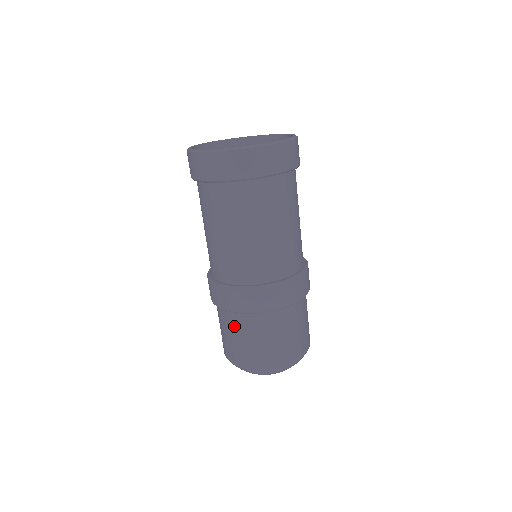
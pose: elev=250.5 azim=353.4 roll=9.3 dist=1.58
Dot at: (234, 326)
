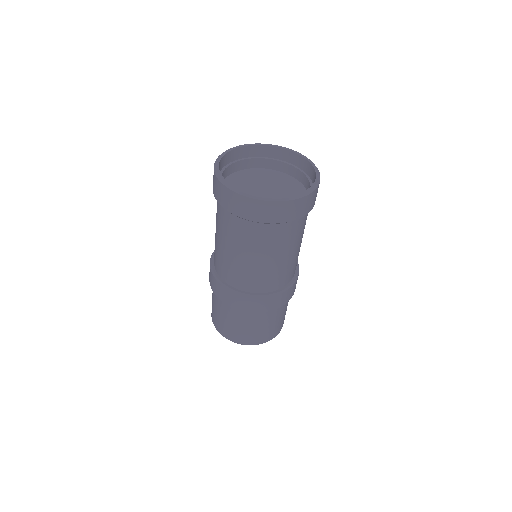
Dot at: occluded
